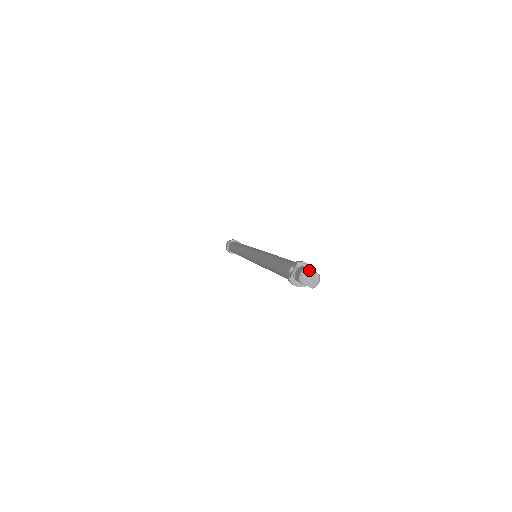
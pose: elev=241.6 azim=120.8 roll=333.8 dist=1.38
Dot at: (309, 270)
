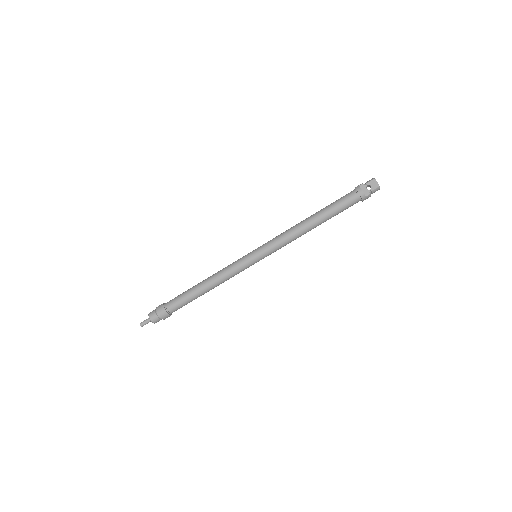
Dot at: occluded
